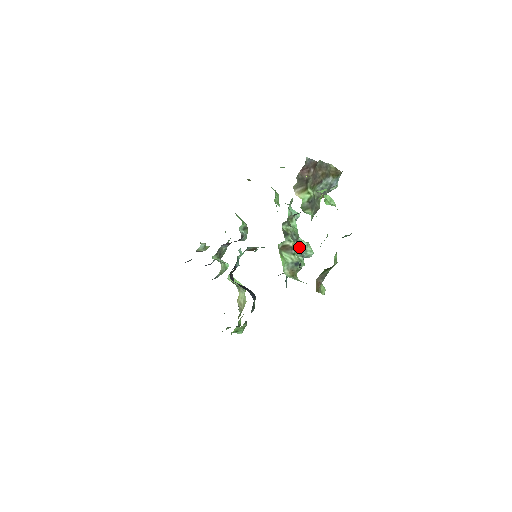
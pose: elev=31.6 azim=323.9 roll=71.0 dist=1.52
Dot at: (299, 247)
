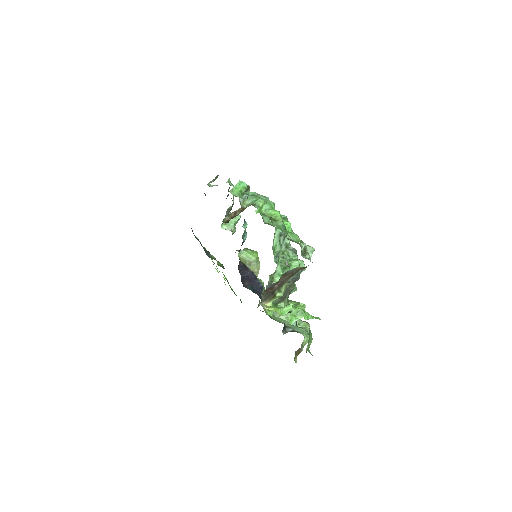
Dot at: occluded
